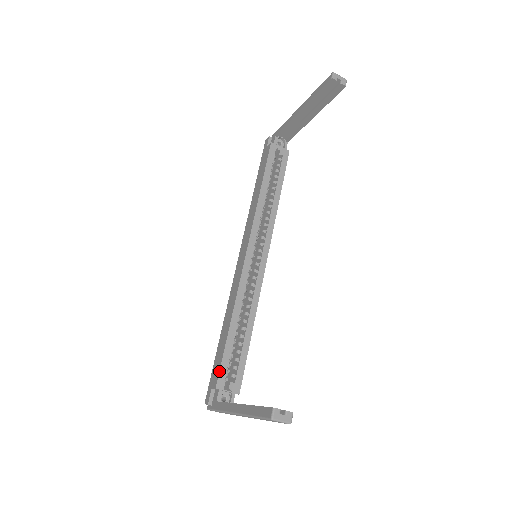
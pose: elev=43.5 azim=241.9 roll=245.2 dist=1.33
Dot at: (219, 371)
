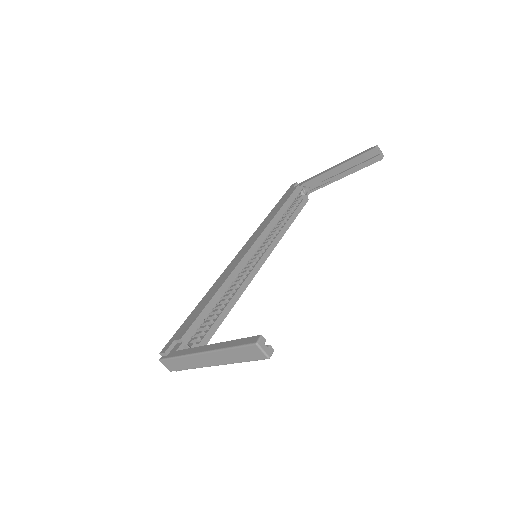
Dot at: (190, 326)
